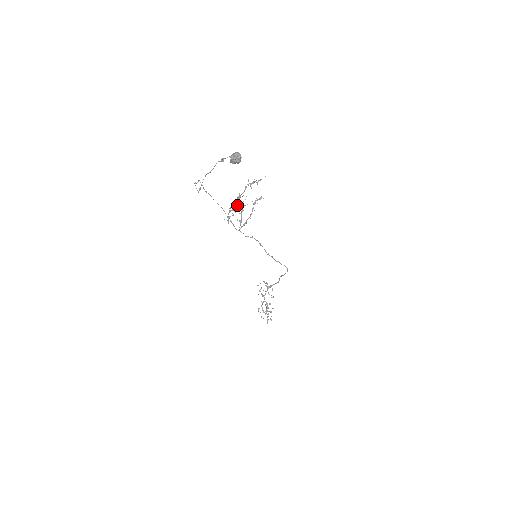
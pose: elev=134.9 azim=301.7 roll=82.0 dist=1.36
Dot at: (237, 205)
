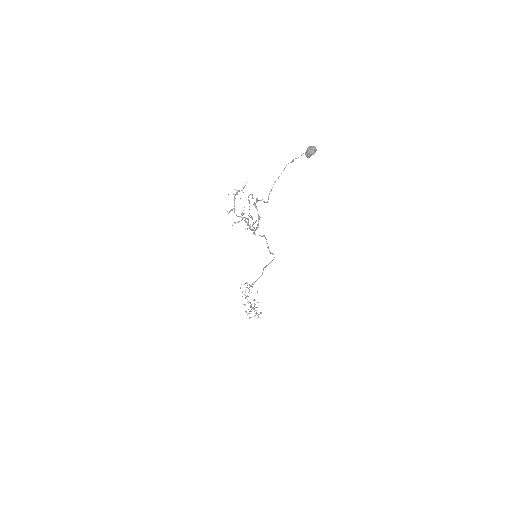
Dot at: occluded
